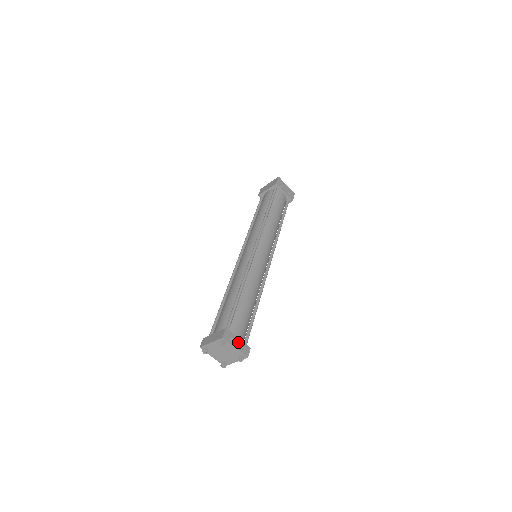
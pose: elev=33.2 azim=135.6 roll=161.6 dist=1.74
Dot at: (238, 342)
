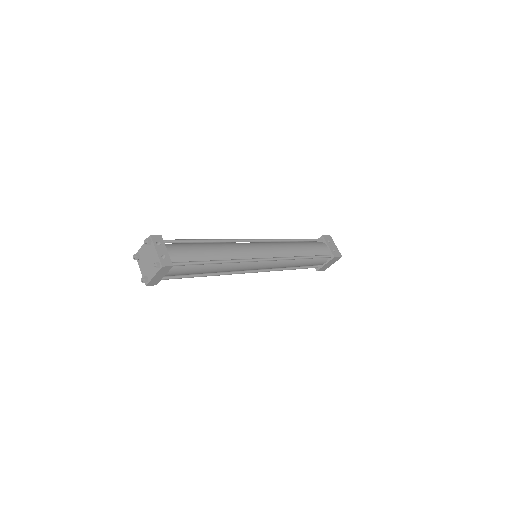
Dot at: (163, 251)
